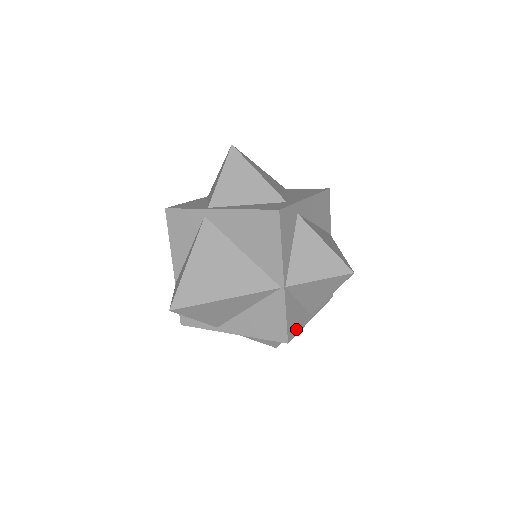
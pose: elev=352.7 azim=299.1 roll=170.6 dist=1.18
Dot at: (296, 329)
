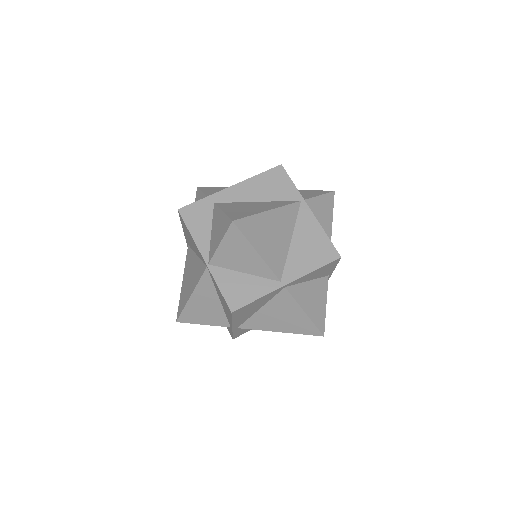
Dot at: (247, 298)
